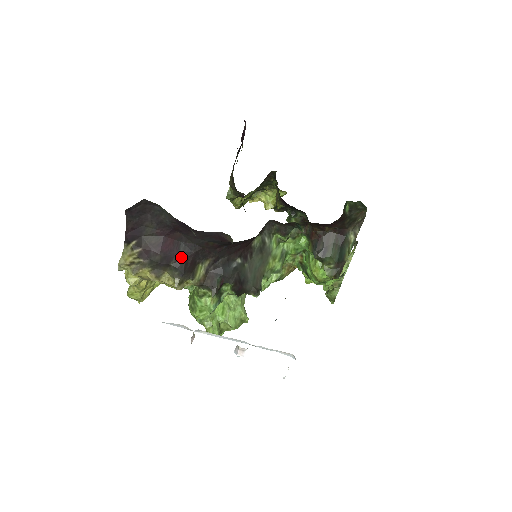
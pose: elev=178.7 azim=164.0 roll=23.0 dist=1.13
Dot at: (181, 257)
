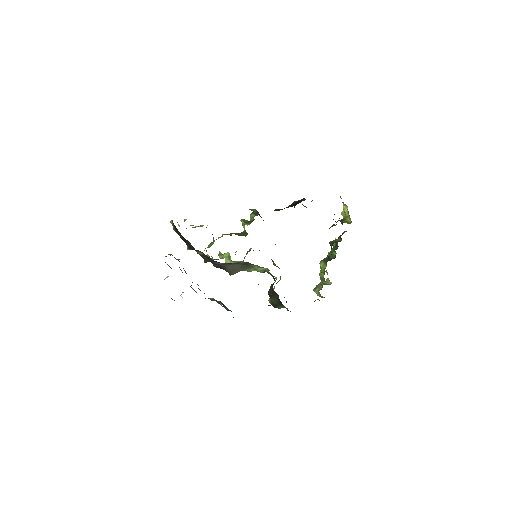
Dot at: (190, 245)
